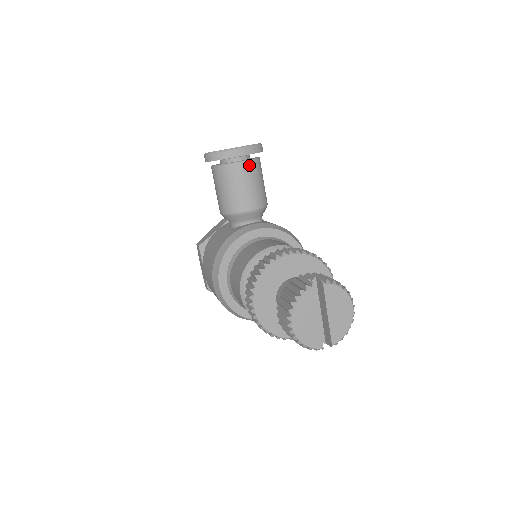
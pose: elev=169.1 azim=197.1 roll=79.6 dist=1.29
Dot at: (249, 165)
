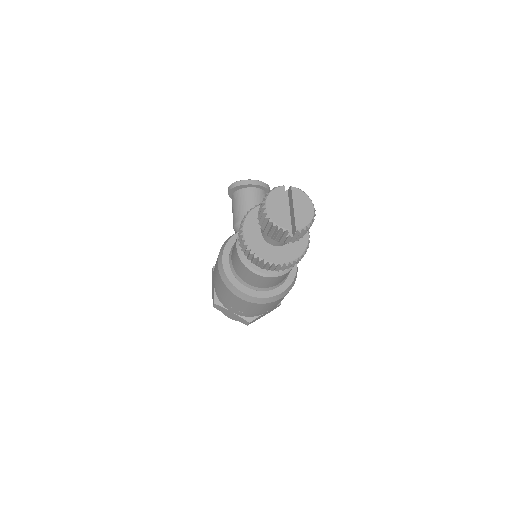
Dot at: (258, 191)
